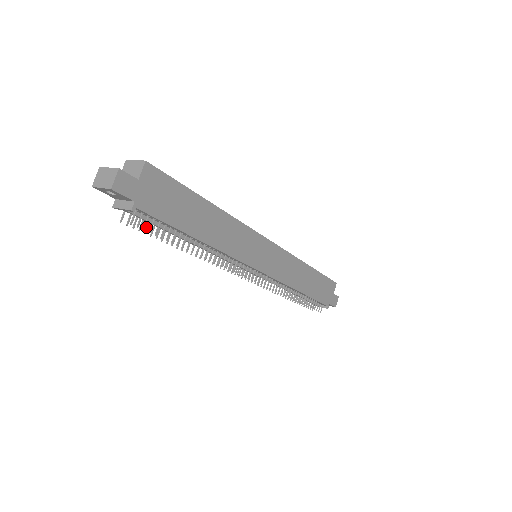
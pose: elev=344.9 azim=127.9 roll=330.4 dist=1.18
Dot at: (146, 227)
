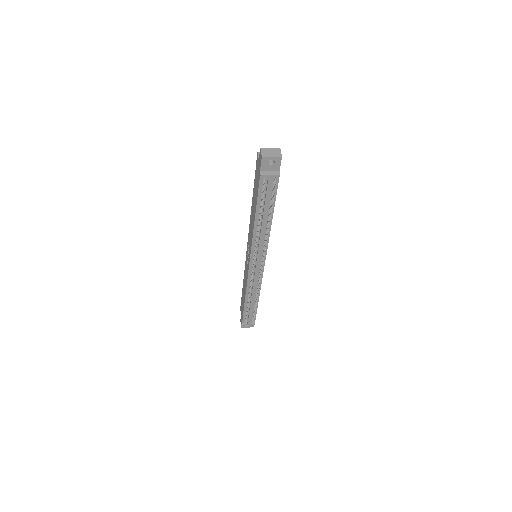
Dot at: (262, 197)
